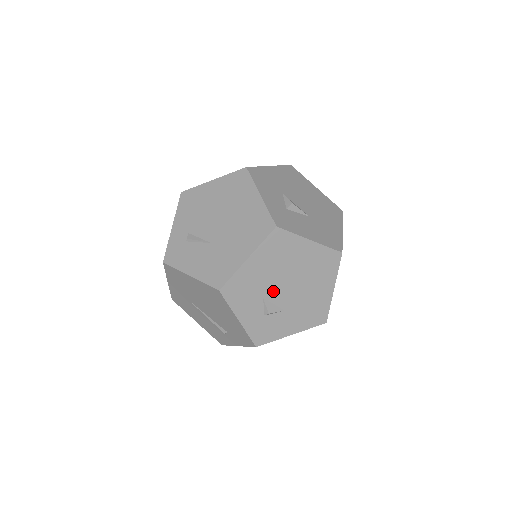
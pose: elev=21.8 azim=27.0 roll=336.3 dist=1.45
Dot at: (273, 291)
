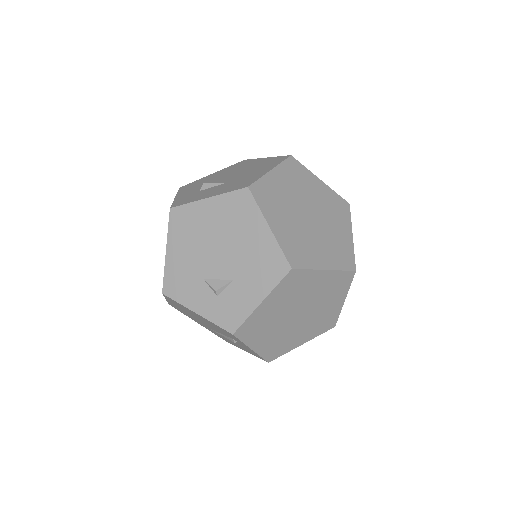
Dot at: (208, 267)
